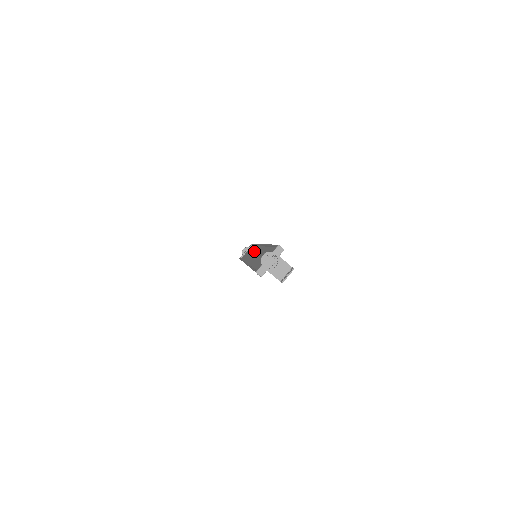
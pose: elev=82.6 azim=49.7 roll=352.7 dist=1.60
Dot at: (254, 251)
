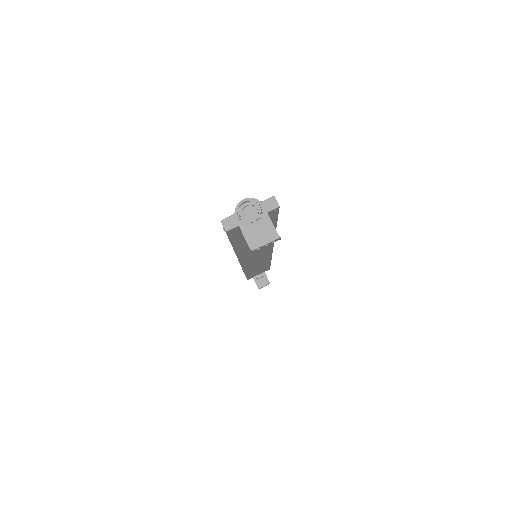
Dot at: occluded
